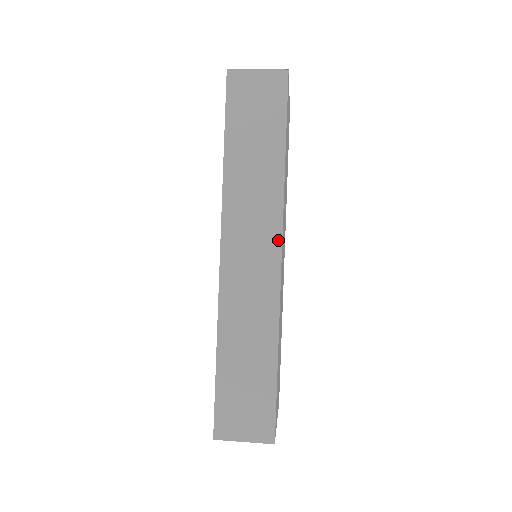
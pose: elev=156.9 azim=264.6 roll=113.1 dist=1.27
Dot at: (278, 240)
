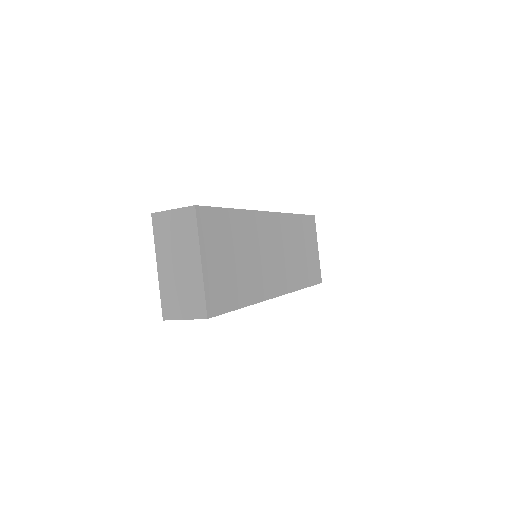
Dot at: occluded
